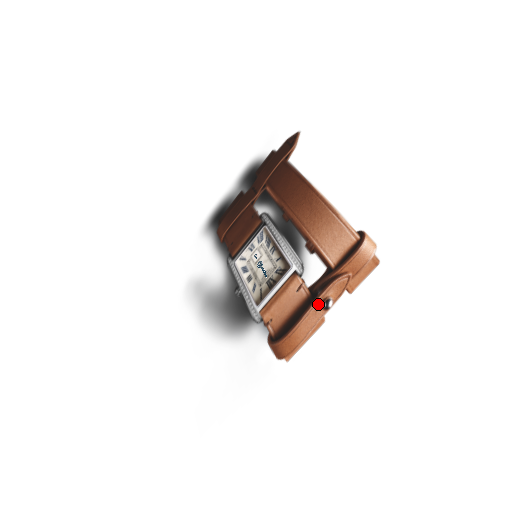
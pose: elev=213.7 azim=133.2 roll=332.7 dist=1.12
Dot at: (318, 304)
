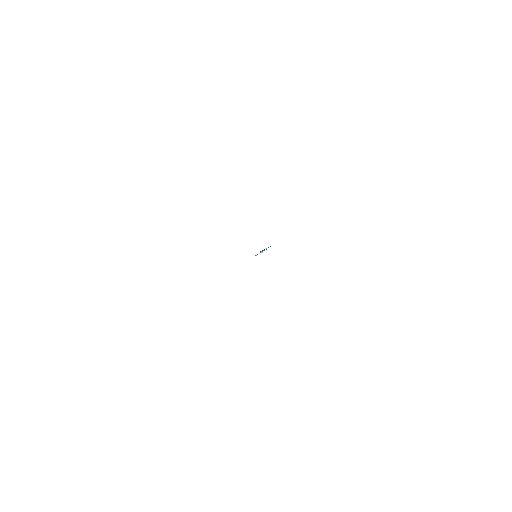
Dot at: occluded
